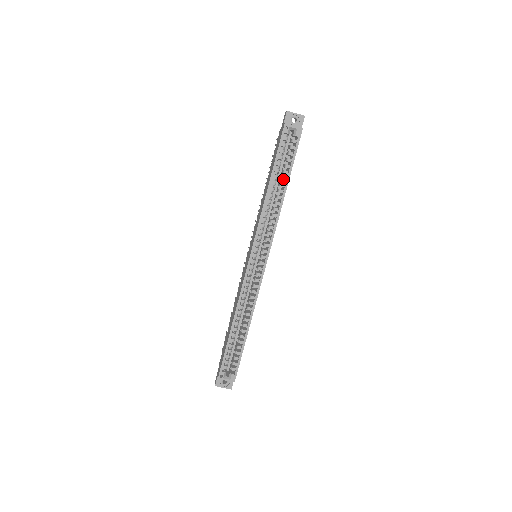
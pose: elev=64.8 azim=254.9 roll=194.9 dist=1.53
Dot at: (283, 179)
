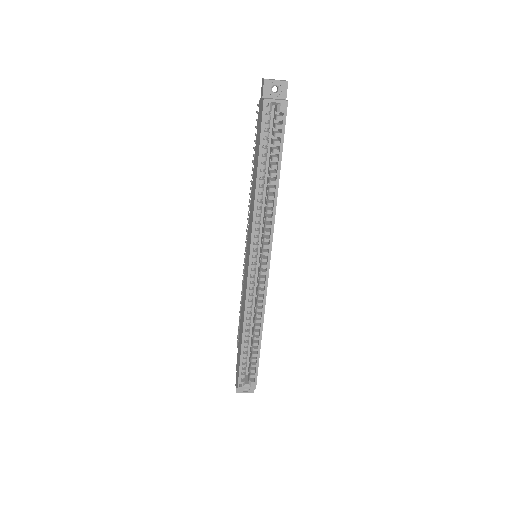
Dot at: (273, 168)
